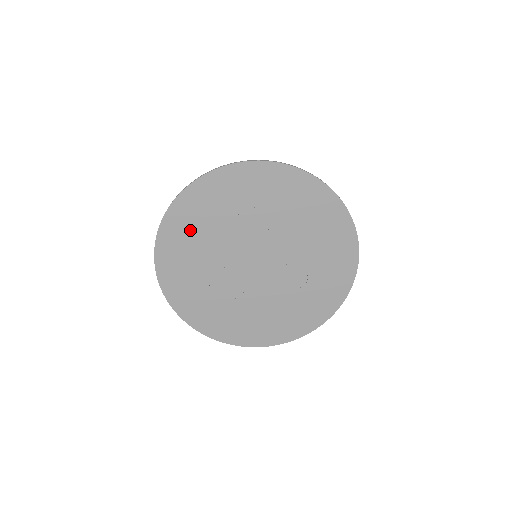
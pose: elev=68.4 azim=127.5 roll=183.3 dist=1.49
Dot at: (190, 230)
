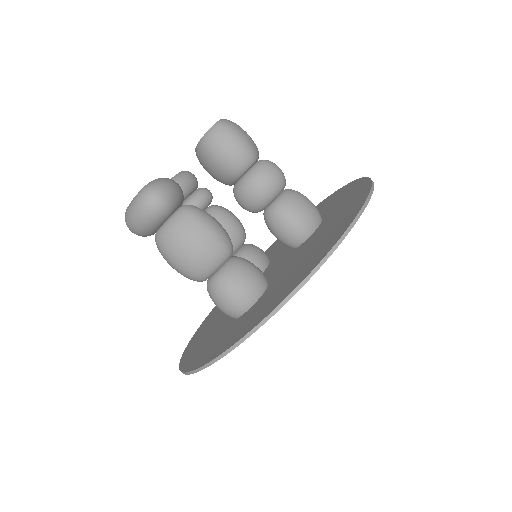
Dot at: occluded
